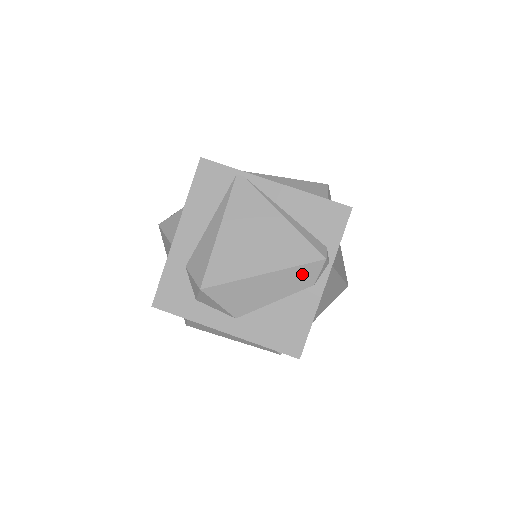
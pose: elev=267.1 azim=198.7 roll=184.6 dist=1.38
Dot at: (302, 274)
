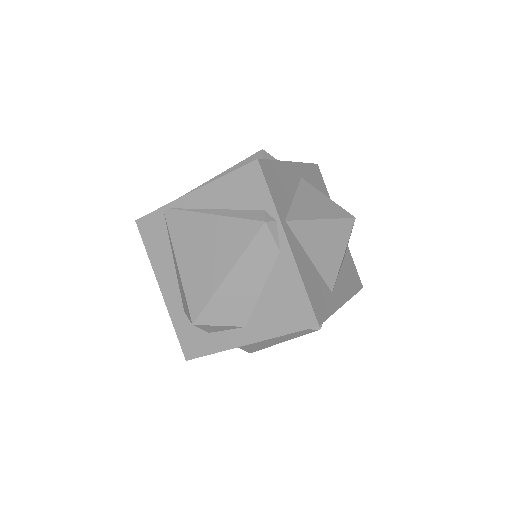
Dot at: (259, 250)
